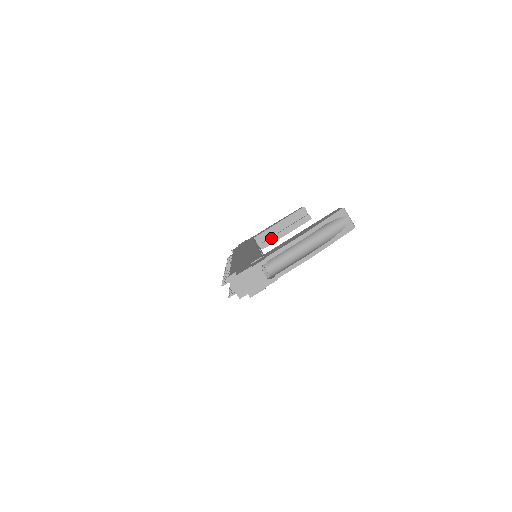
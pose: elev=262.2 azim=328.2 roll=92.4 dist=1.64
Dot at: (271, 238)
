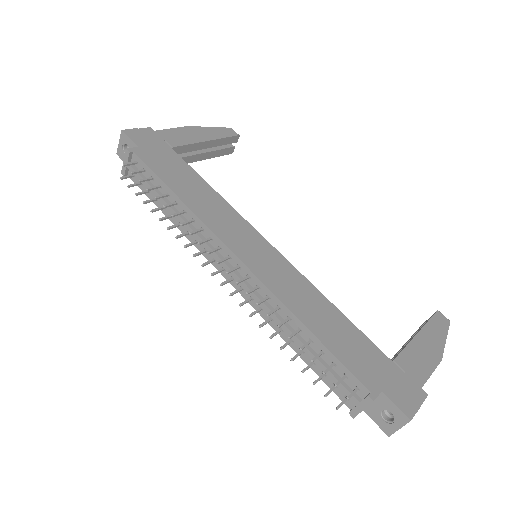
Dot at: (185, 157)
